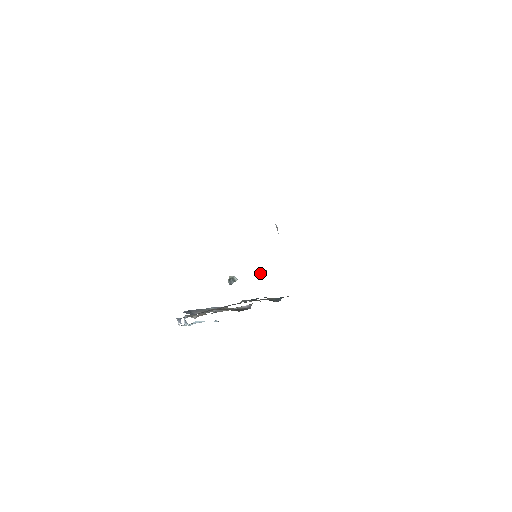
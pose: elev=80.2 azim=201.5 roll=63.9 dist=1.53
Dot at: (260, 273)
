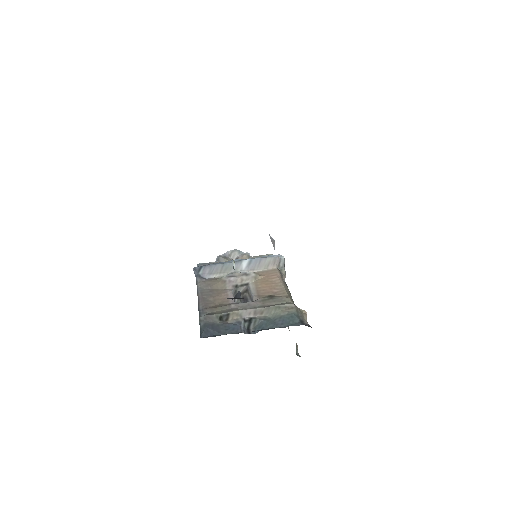
Dot at: (238, 291)
